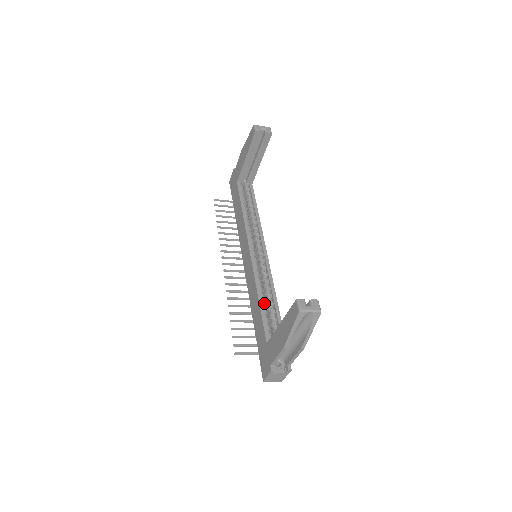
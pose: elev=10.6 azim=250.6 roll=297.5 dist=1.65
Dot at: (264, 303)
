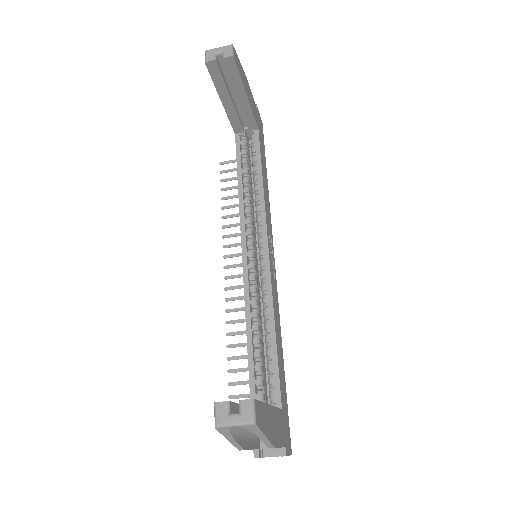
Dot at: (256, 340)
